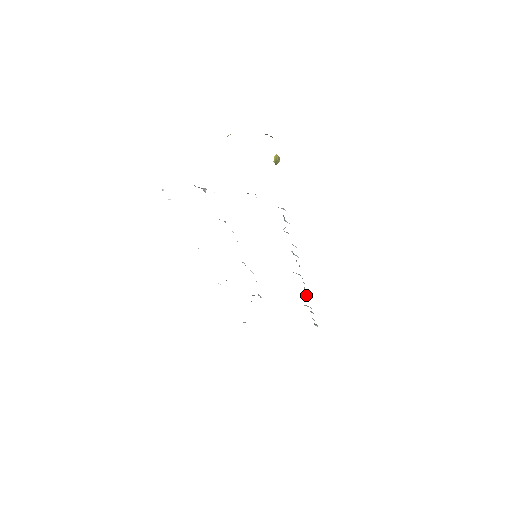
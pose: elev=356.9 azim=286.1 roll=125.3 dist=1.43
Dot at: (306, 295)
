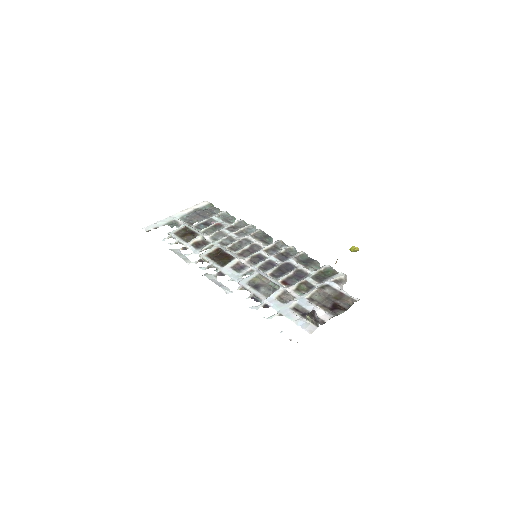
Dot at: occluded
